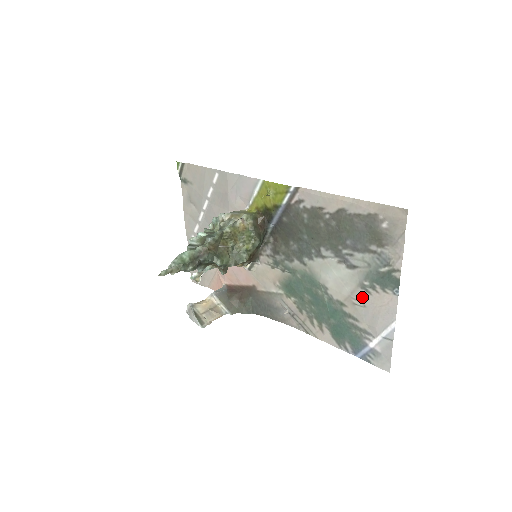
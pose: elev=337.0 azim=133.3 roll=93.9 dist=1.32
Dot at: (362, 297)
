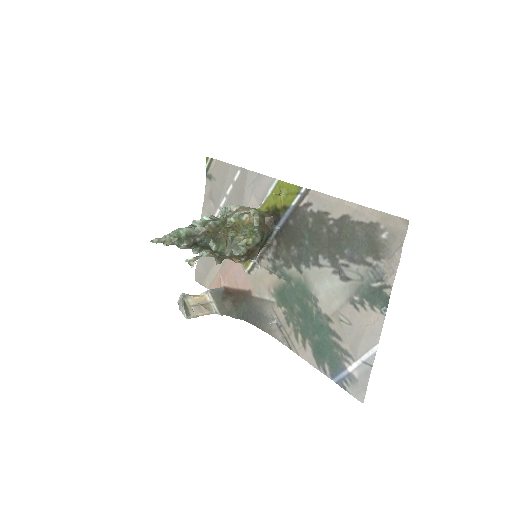
Dot at: (350, 313)
